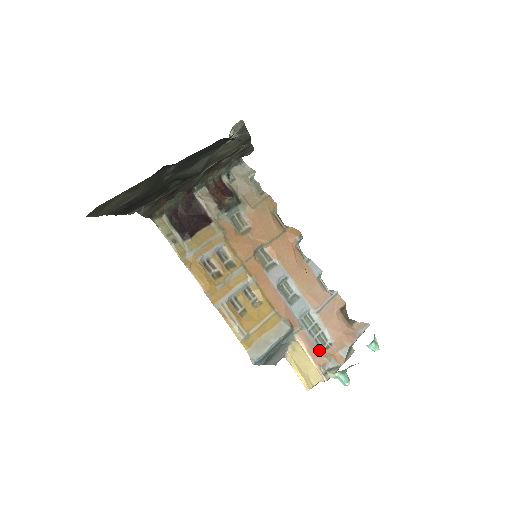
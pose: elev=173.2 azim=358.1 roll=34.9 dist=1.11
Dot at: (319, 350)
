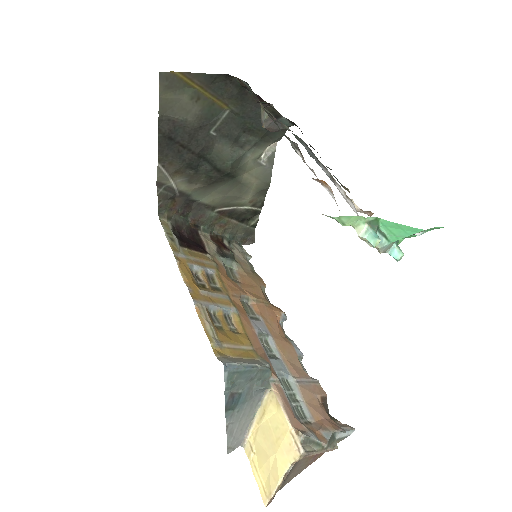
Dot at: (296, 418)
